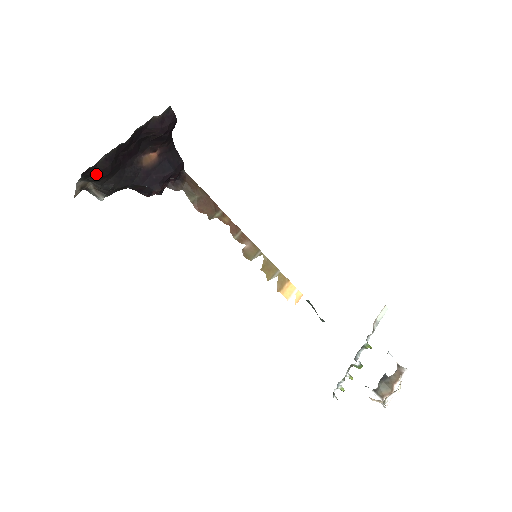
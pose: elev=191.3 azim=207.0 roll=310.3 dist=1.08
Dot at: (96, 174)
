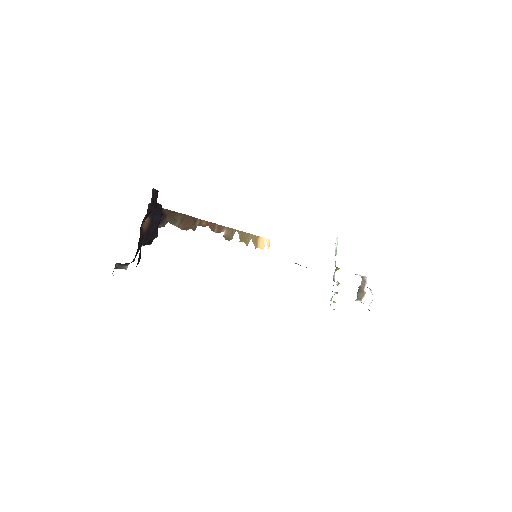
Dot at: occluded
